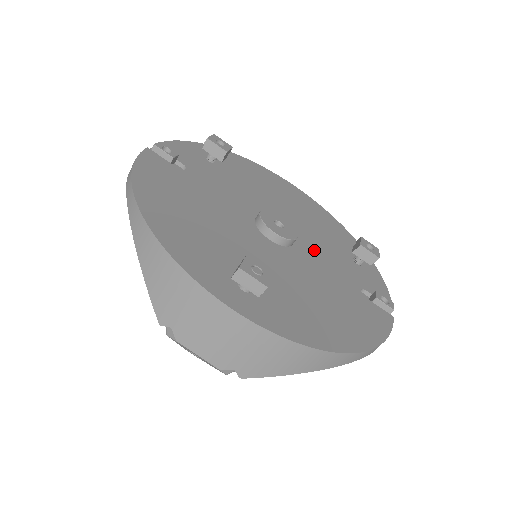
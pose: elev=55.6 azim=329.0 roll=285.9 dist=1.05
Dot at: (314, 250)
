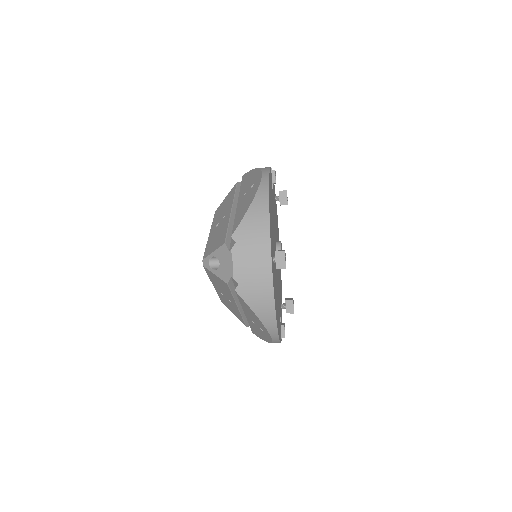
Dot at: occluded
